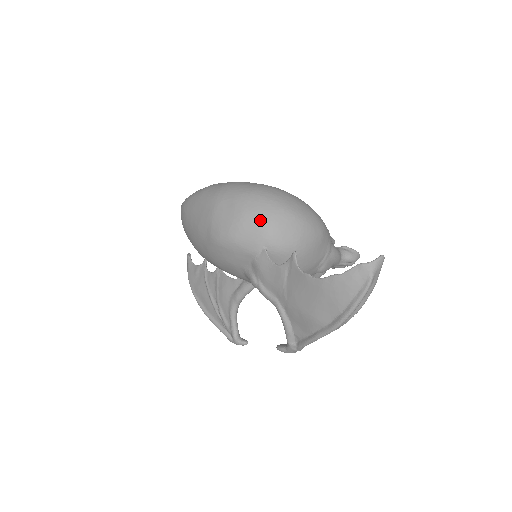
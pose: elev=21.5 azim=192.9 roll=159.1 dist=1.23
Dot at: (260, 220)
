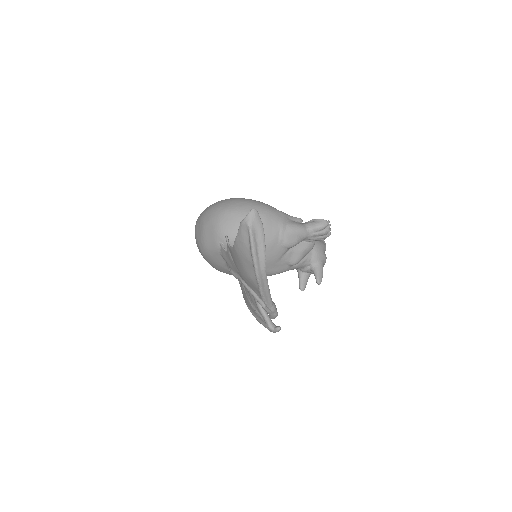
Dot at: (212, 225)
